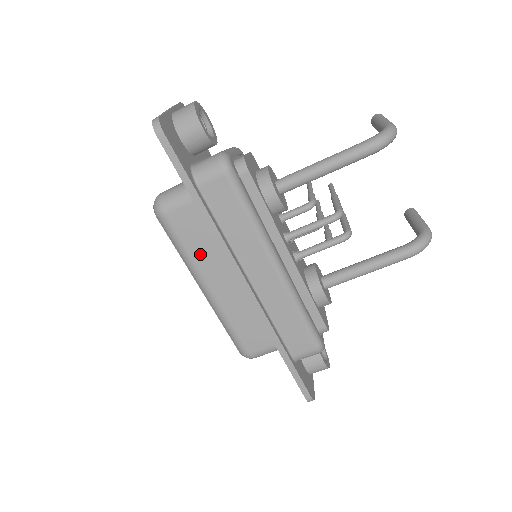
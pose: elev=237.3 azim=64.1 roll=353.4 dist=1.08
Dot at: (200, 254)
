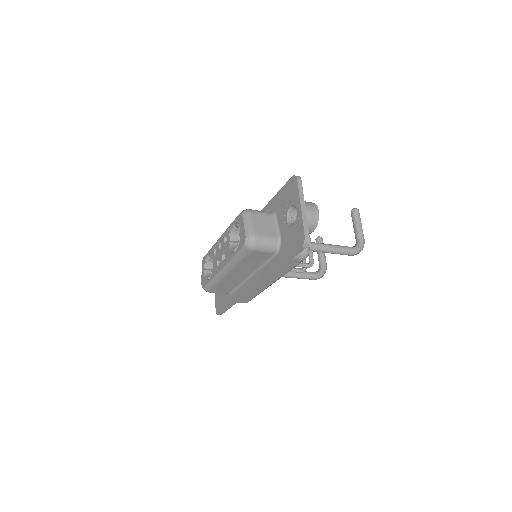
Dot at: (245, 265)
